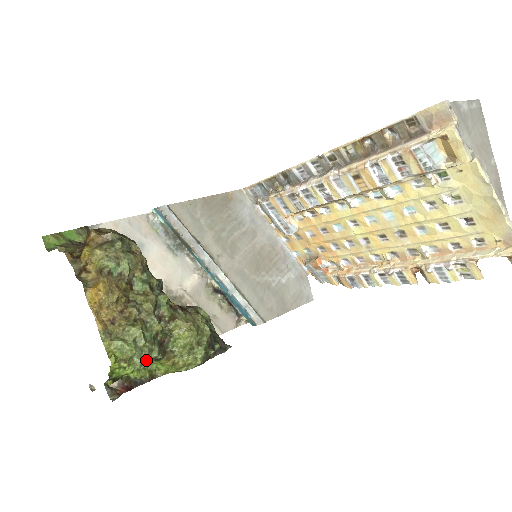
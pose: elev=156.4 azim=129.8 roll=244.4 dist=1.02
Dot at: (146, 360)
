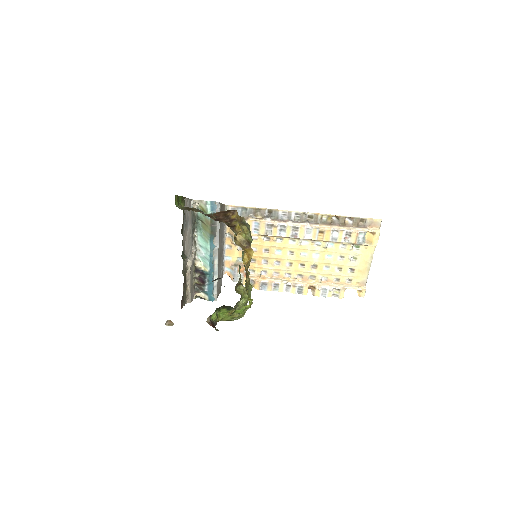
Dot at: occluded
